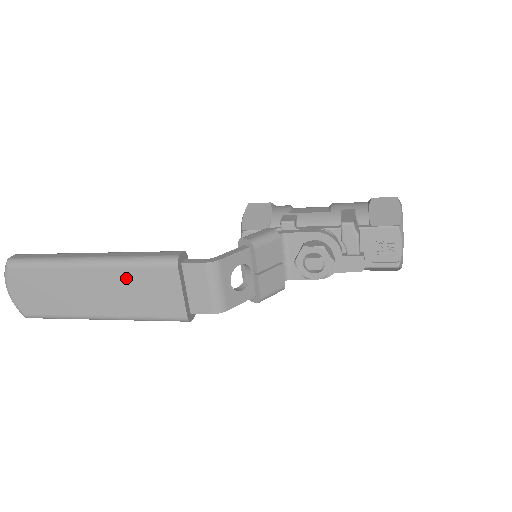
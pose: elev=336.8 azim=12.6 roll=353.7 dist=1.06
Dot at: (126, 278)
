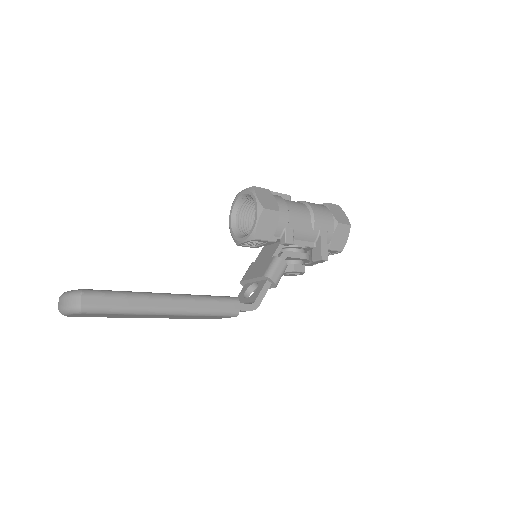
Dot at: occluded
